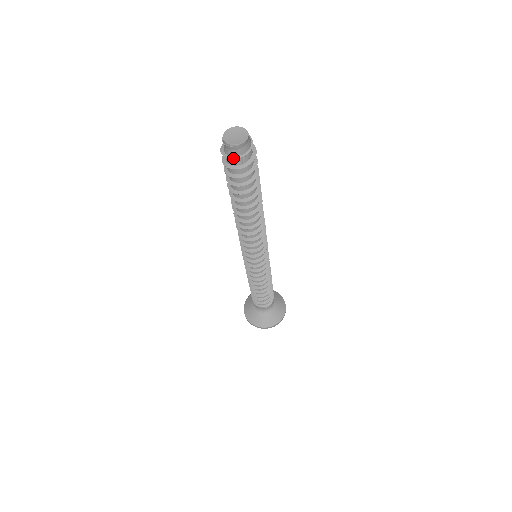
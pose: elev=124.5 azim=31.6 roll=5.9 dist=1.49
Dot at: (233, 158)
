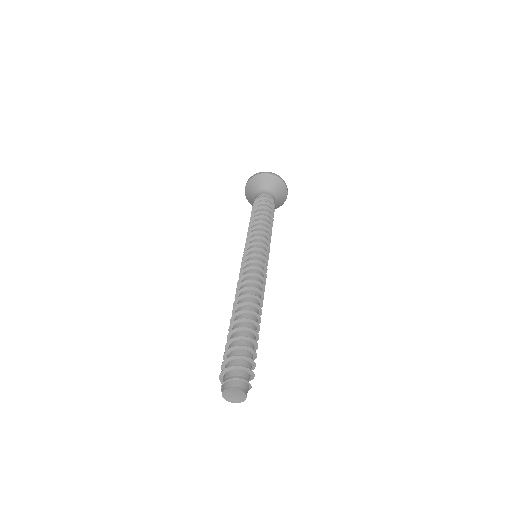
Dot at: occluded
